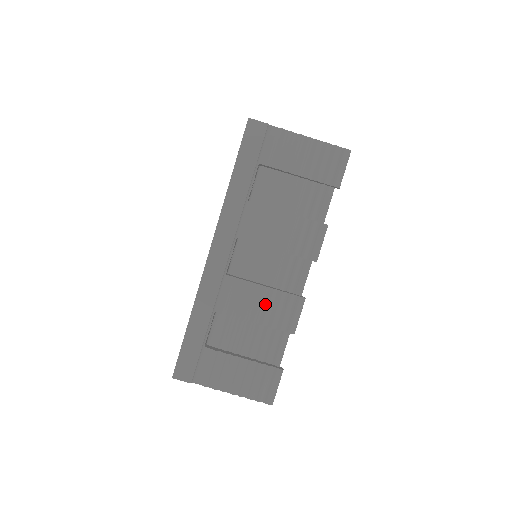
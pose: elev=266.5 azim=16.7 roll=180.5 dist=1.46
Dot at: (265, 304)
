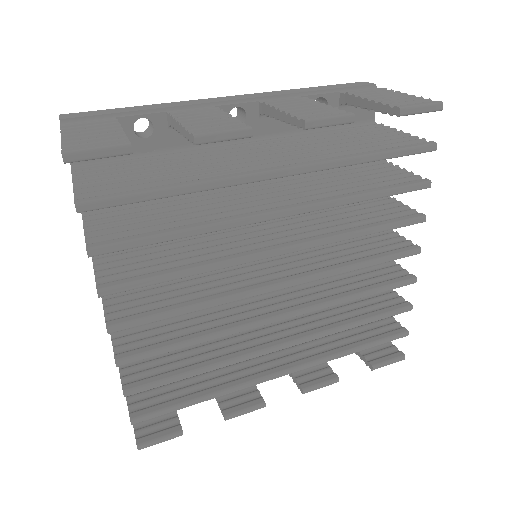
Dot at: (210, 121)
